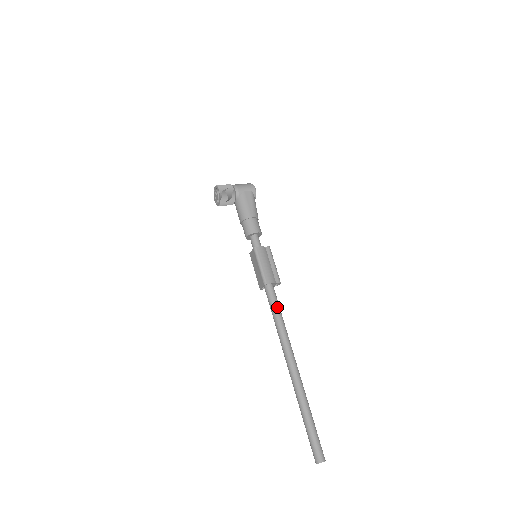
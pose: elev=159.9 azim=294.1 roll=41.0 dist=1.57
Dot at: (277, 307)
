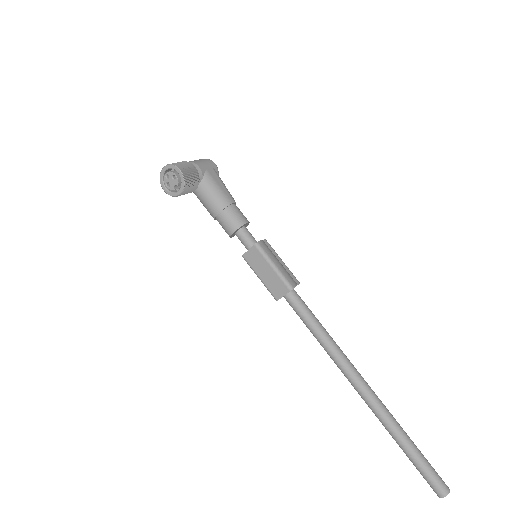
Dot at: (314, 316)
